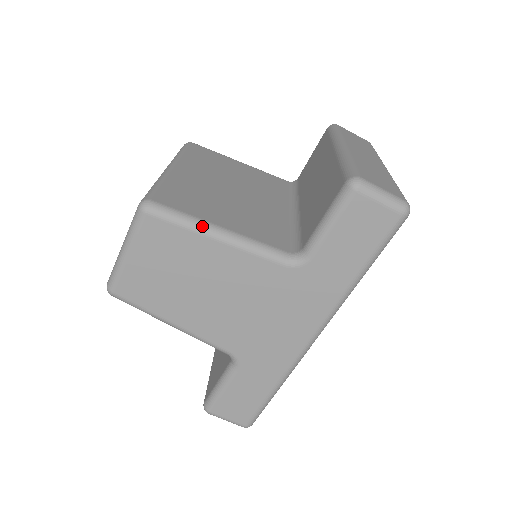
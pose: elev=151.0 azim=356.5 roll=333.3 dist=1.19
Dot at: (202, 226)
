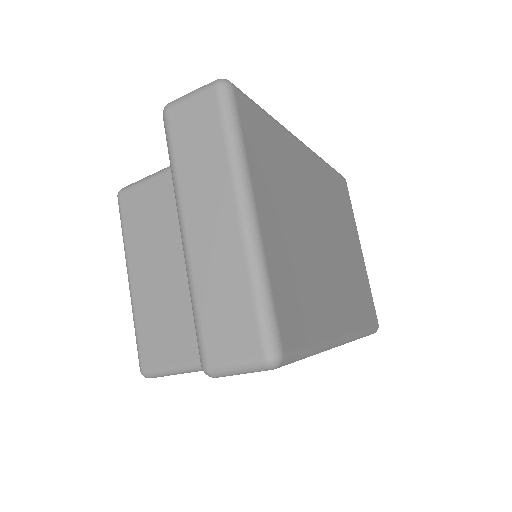
Dot at: (180, 371)
